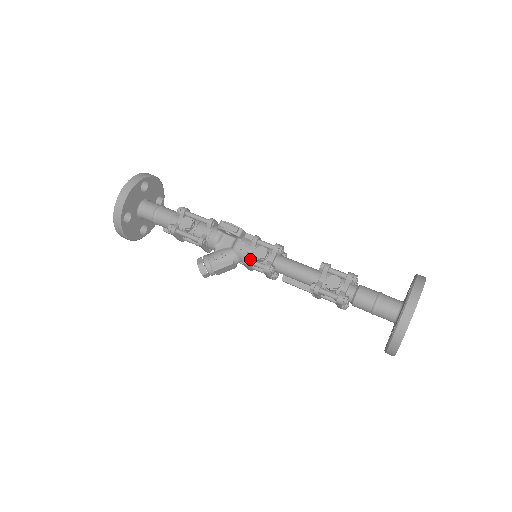
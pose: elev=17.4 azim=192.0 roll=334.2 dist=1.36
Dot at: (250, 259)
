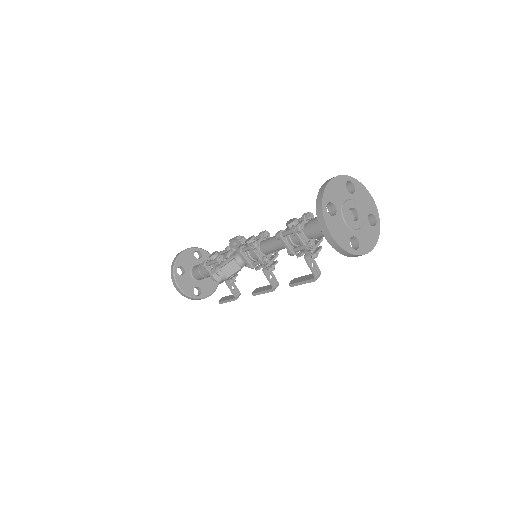
Dot at: (243, 247)
